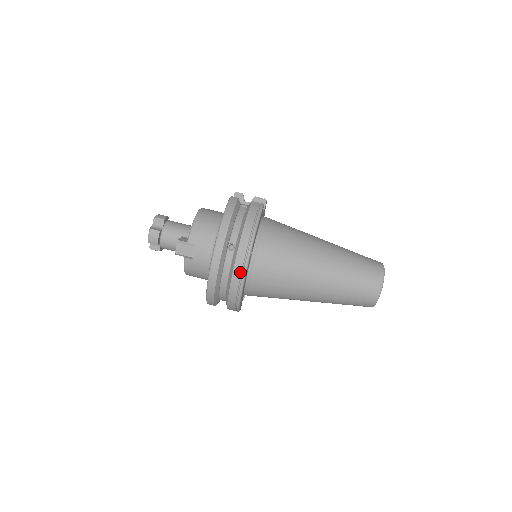
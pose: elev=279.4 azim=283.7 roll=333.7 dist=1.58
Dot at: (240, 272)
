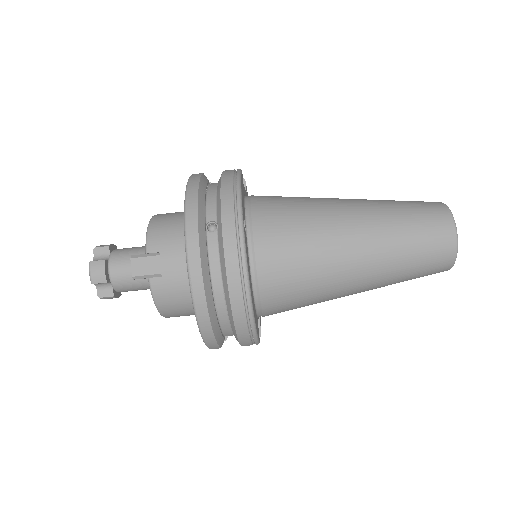
Dot at: (236, 254)
